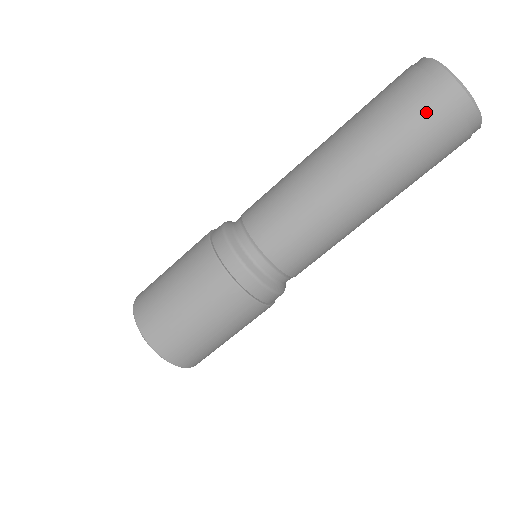
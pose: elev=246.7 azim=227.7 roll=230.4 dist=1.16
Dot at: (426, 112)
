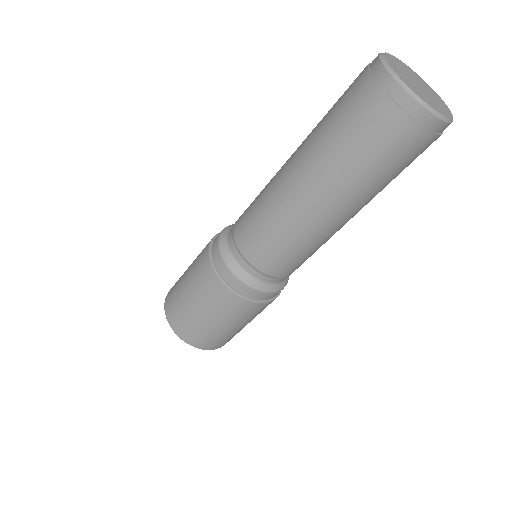
Dot at: (407, 150)
